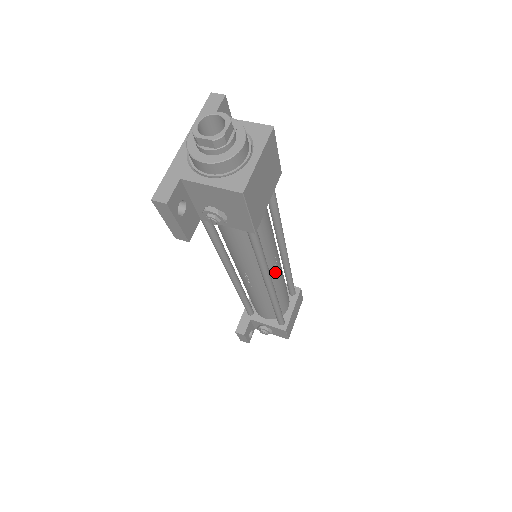
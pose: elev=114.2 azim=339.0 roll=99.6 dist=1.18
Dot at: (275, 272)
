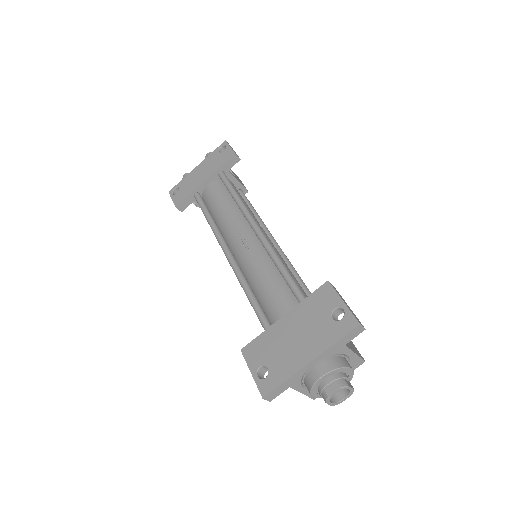
Dot at: occluded
